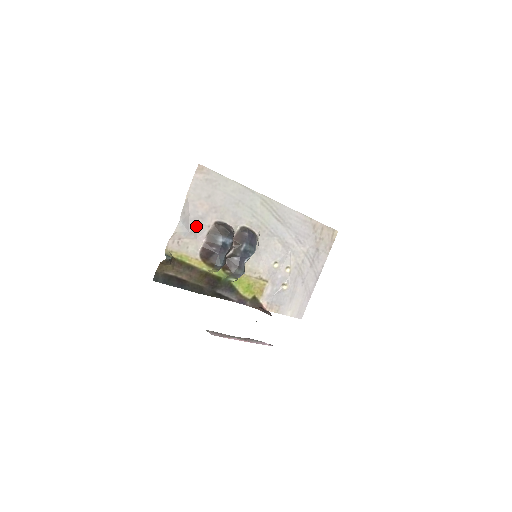
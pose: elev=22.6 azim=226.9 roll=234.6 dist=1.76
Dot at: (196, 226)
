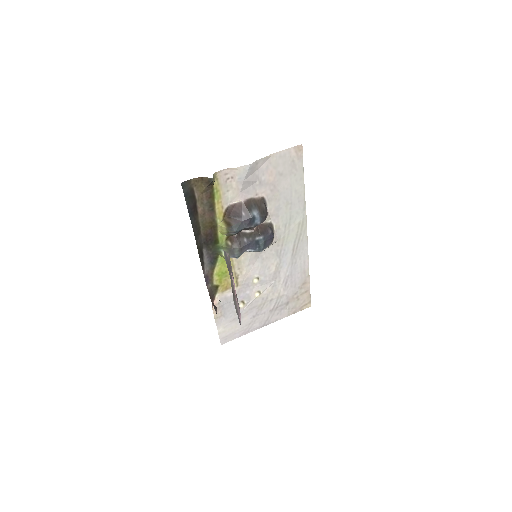
Dot at: (251, 183)
